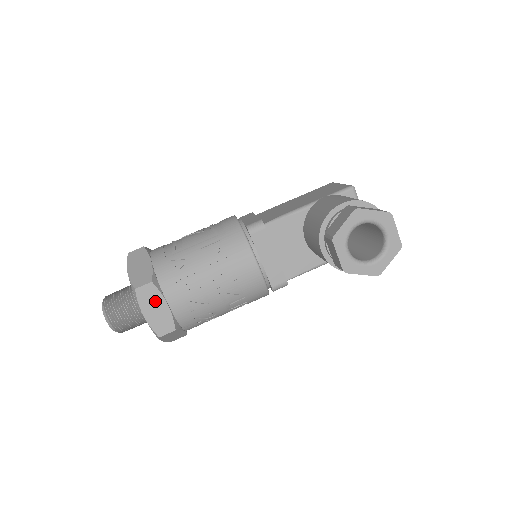
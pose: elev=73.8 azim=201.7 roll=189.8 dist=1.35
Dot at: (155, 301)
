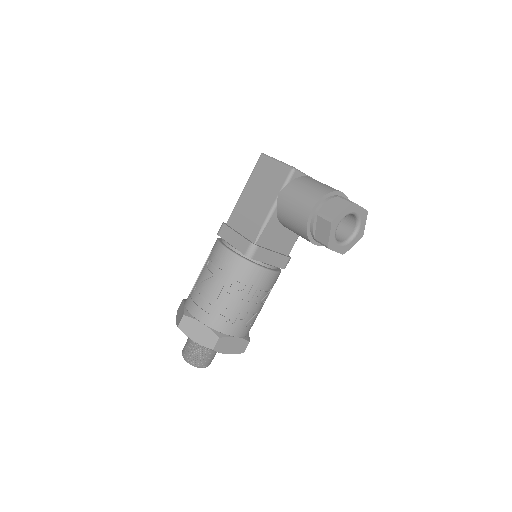
Dot at: (228, 343)
